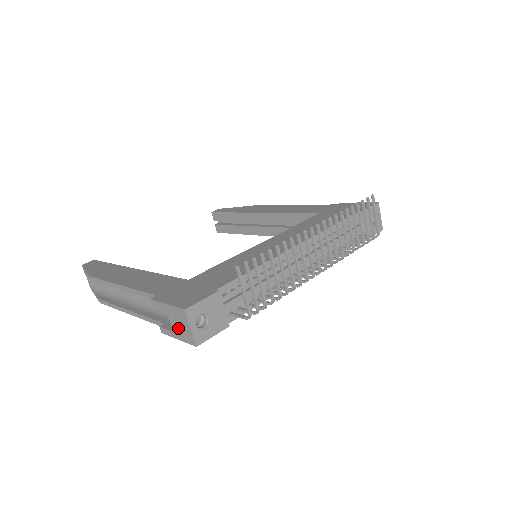
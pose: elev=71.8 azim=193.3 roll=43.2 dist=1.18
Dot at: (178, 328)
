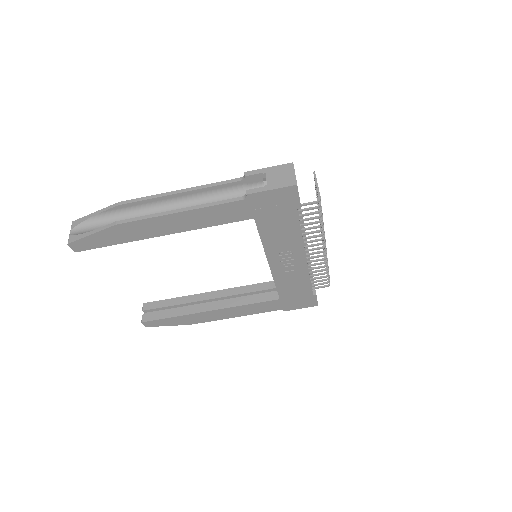
Dot at: (277, 180)
